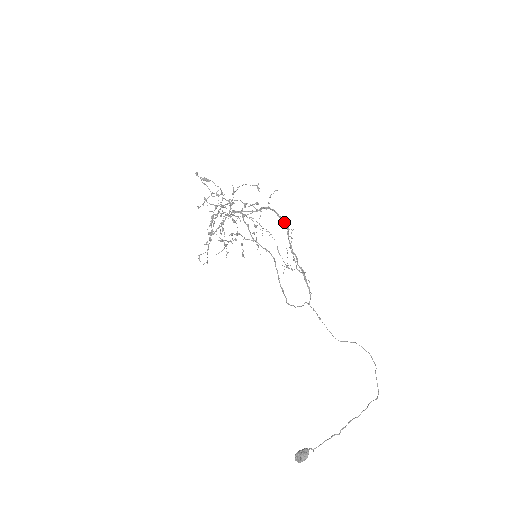
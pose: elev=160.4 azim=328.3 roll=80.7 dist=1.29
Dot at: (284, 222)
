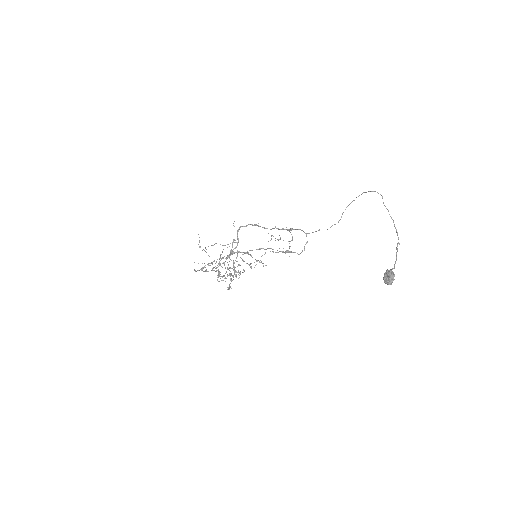
Dot at: (252, 225)
